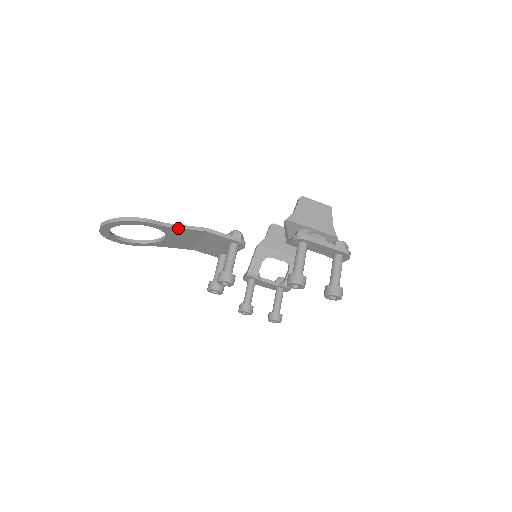
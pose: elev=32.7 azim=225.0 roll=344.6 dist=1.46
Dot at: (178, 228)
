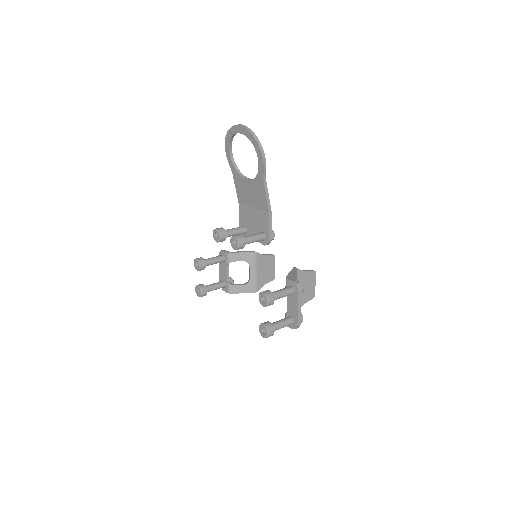
Dot at: (265, 189)
